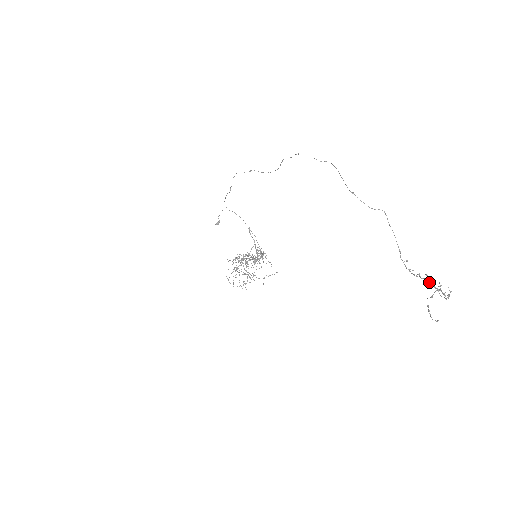
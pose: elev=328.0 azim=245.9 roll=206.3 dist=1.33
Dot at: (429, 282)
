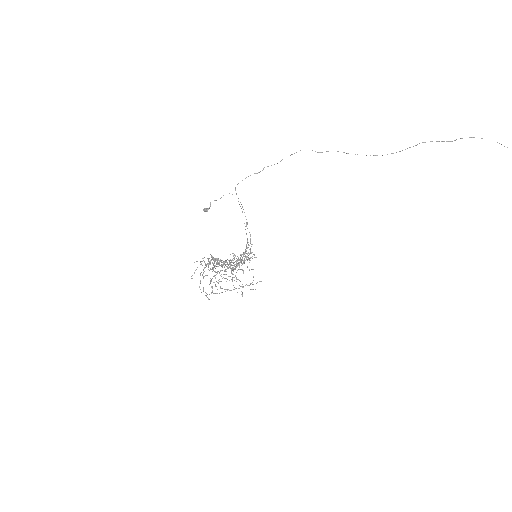
Dot at: out of frame
